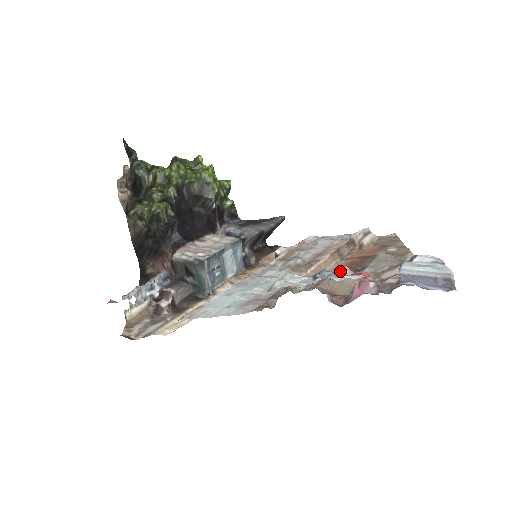
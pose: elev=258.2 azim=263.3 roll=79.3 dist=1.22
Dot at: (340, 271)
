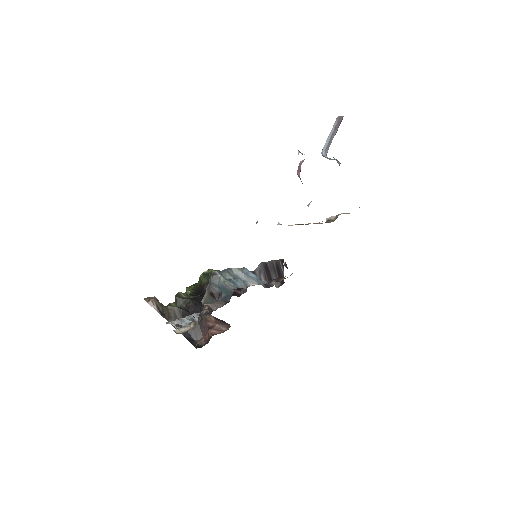
Dot at: (308, 206)
